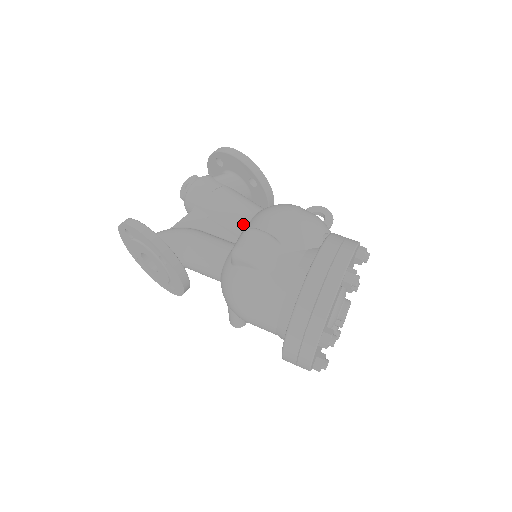
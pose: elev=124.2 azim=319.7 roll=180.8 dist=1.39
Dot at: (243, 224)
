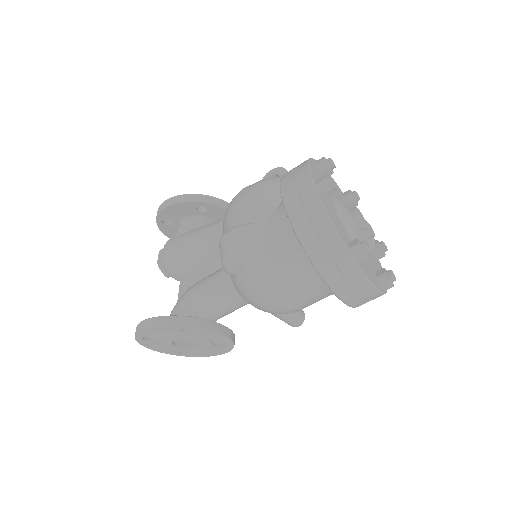
Dot at: occluded
